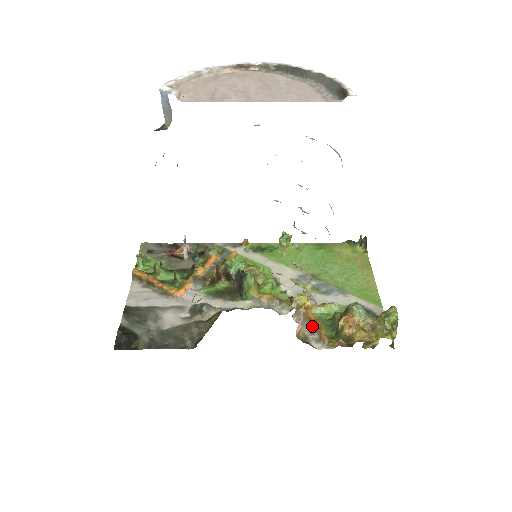
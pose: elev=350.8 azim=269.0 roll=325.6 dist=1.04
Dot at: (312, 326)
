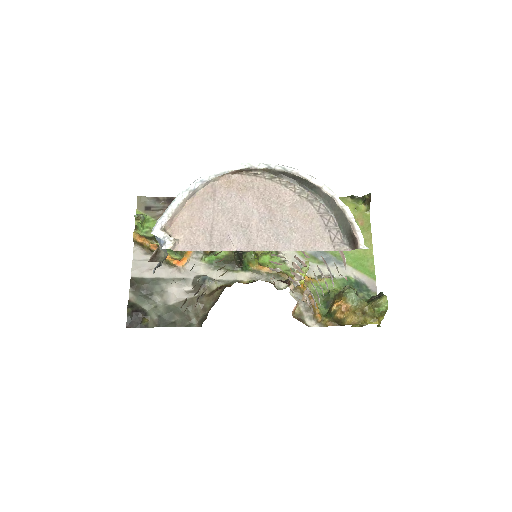
Dot at: occluded
